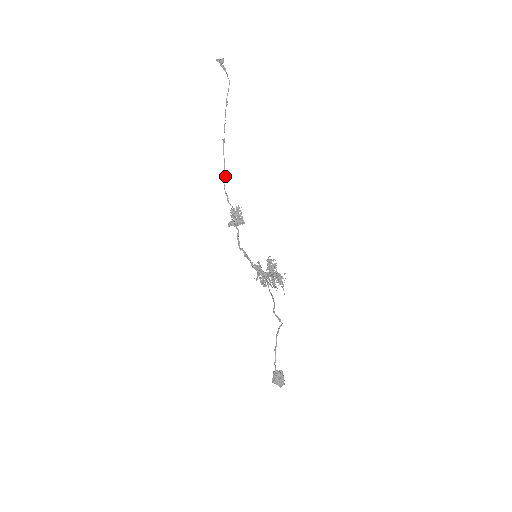
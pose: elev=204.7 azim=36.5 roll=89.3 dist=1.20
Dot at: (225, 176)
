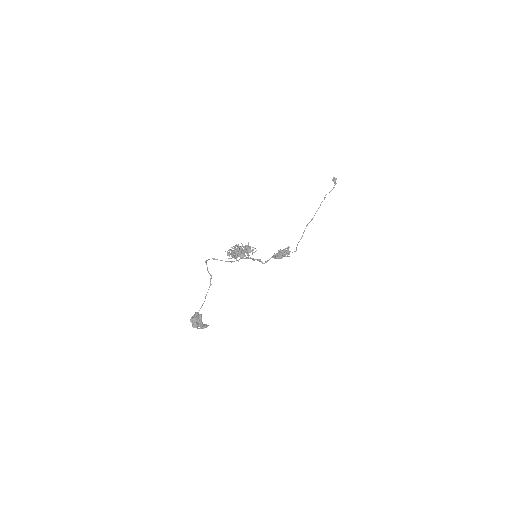
Dot at: (301, 238)
